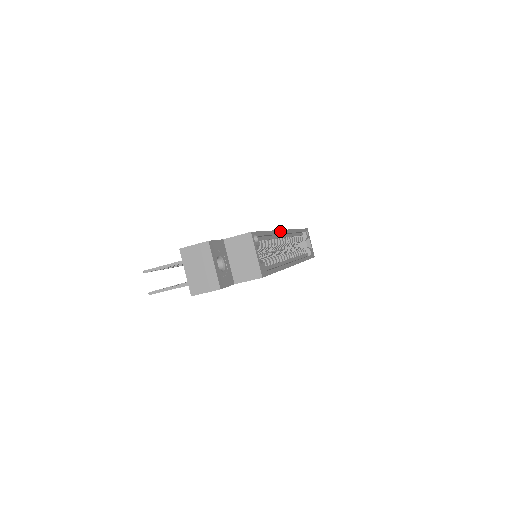
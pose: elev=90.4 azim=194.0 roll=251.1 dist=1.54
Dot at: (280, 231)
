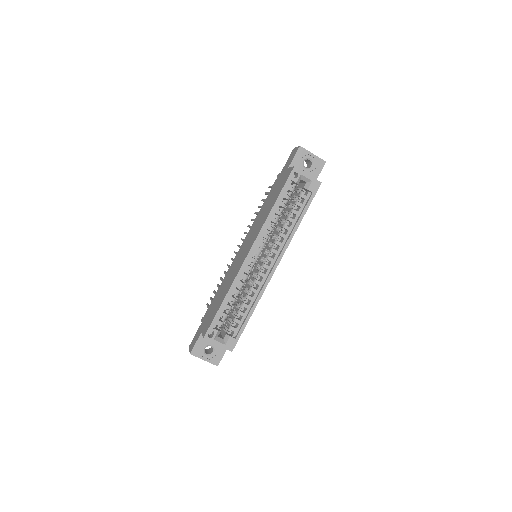
Dot at: (240, 270)
